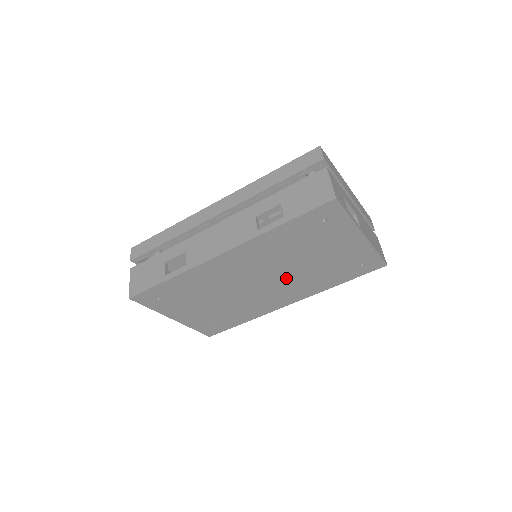
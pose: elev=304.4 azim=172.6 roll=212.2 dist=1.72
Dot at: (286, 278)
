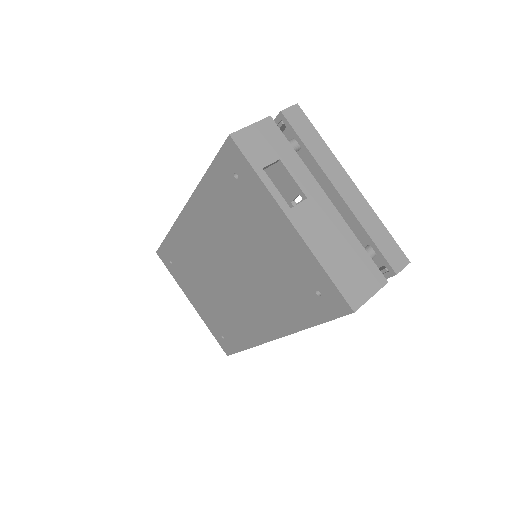
Dot at: (248, 280)
